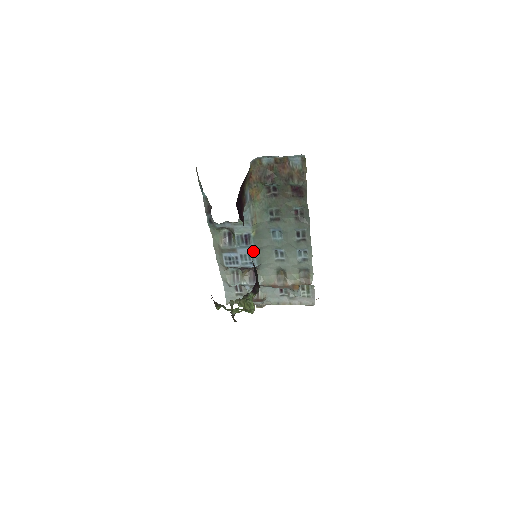
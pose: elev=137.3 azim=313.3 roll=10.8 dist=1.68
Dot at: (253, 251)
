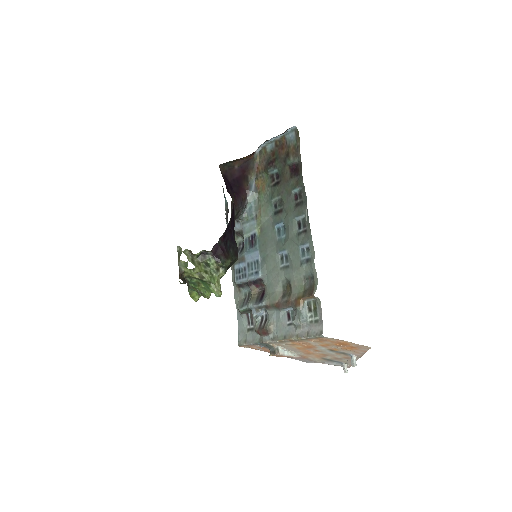
Dot at: (258, 256)
